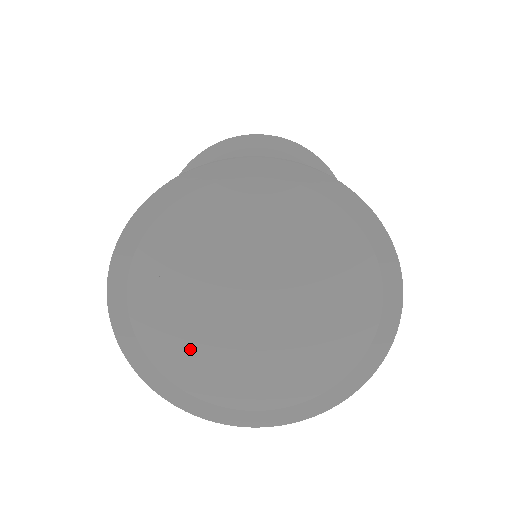
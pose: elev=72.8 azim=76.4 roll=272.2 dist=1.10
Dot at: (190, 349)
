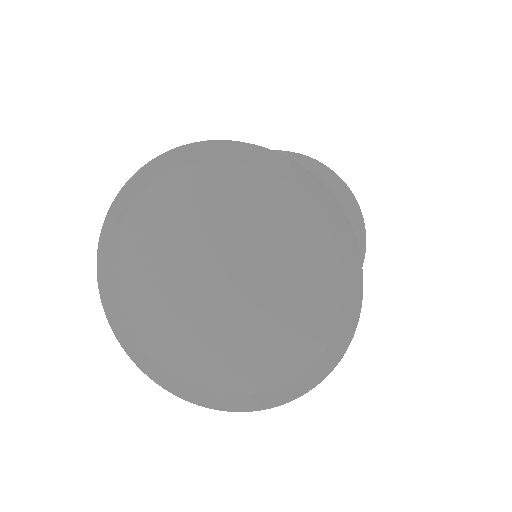
Dot at: (206, 353)
